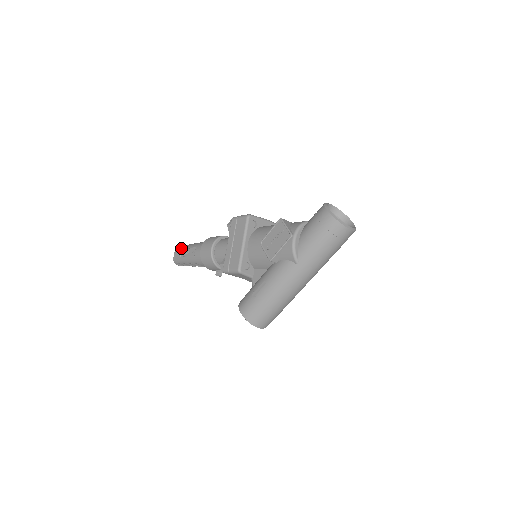
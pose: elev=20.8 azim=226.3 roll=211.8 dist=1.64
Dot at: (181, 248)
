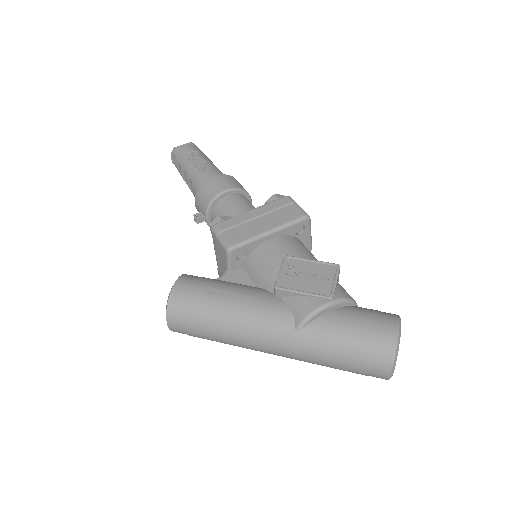
Dot at: (197, 149)
